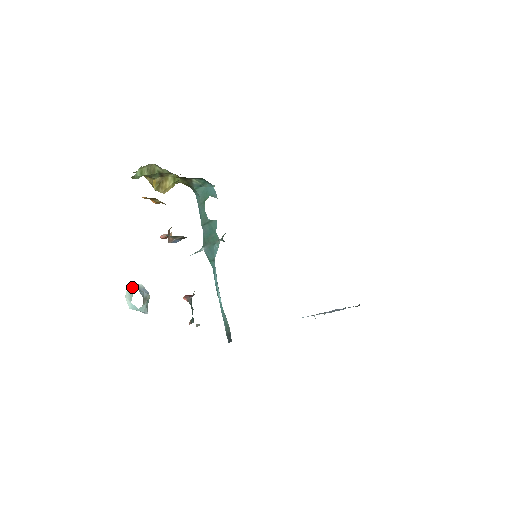
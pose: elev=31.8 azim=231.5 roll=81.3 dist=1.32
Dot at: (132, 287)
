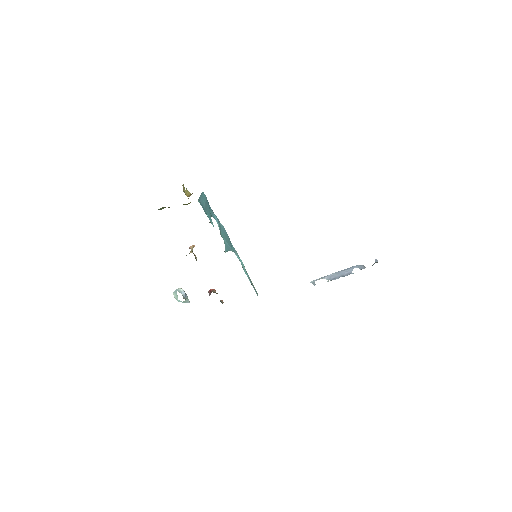
Dot at: (176, 291)
